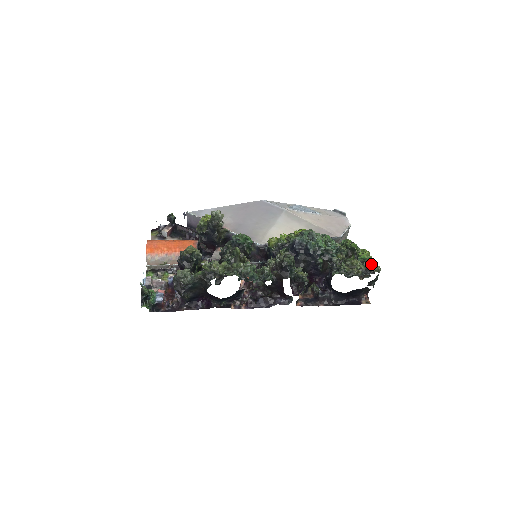
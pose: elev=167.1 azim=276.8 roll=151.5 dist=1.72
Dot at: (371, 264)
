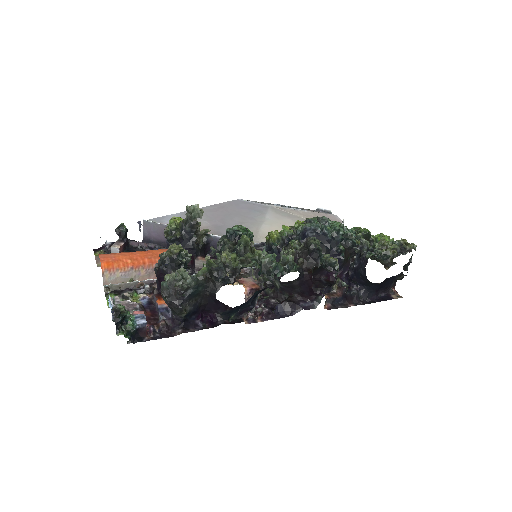
Dot at: (404, 242)
